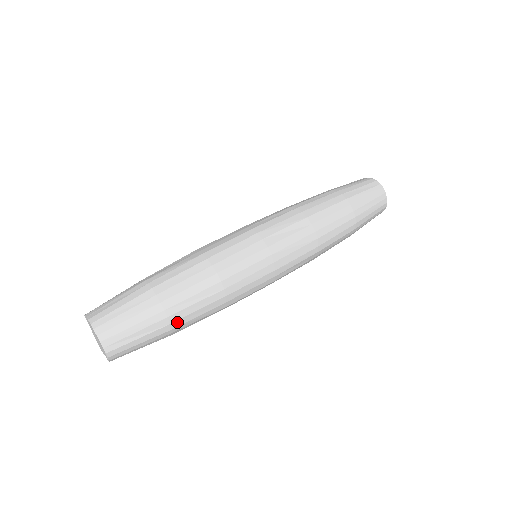
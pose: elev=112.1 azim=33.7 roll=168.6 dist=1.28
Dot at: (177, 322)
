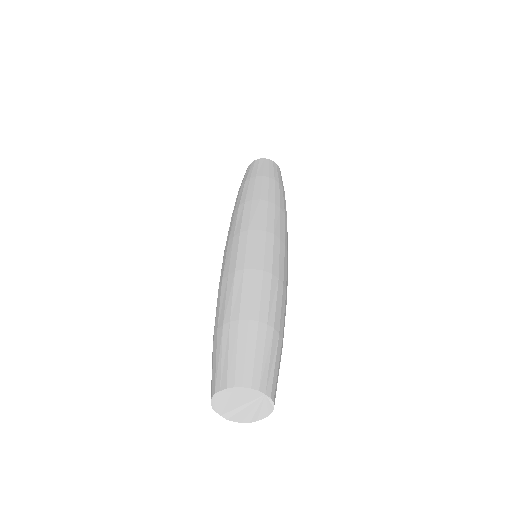
Dot at: (280, 329)
